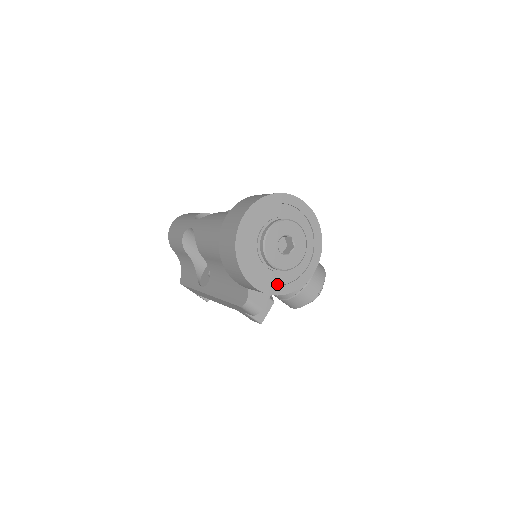
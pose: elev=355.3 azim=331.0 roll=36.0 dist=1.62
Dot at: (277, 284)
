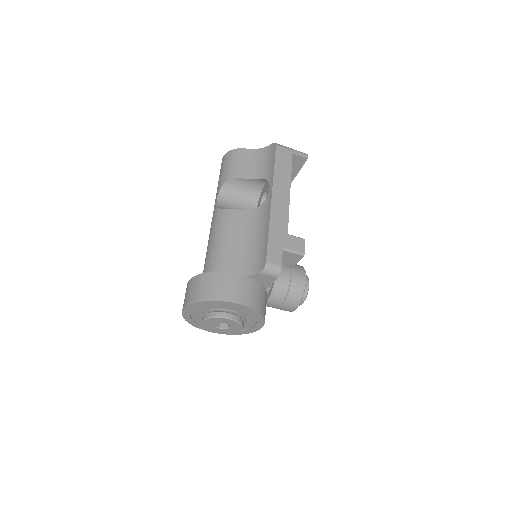
Dot at: occluded
